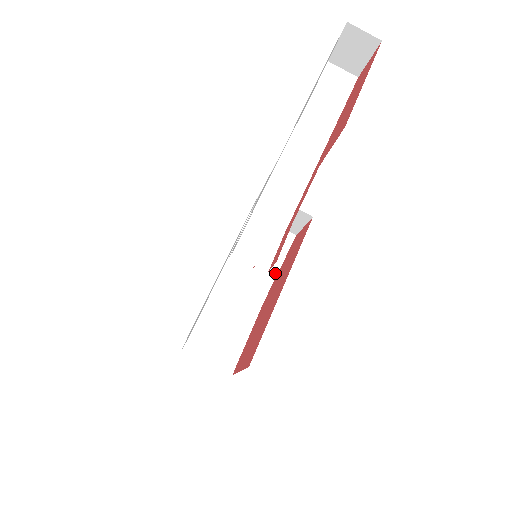
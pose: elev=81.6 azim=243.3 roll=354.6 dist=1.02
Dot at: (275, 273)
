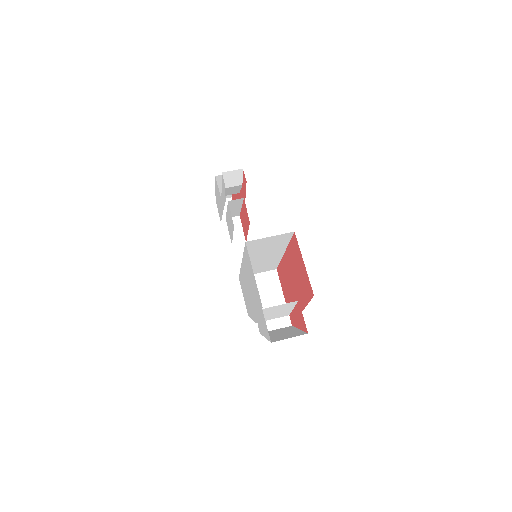
Dot at: occluded
